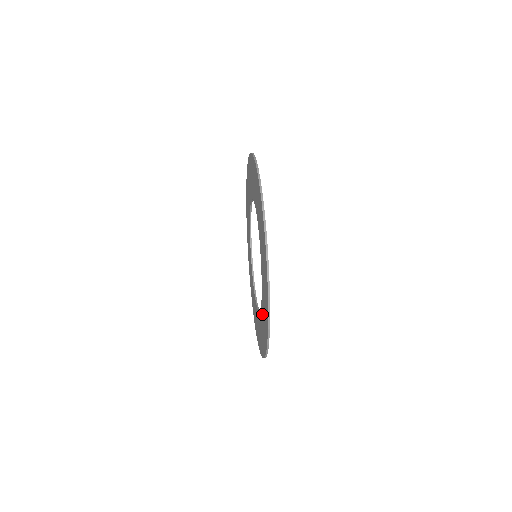
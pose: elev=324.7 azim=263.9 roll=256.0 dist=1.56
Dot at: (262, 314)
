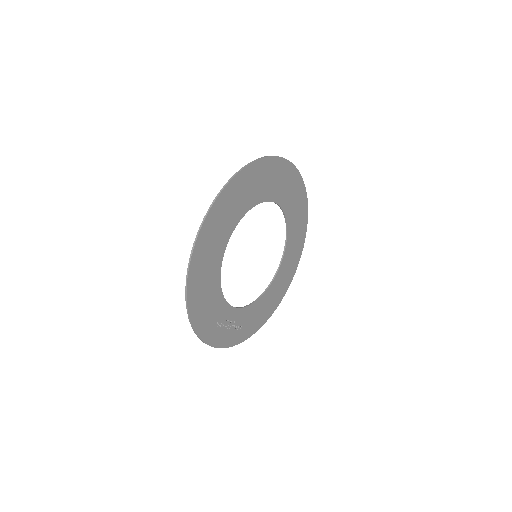
Dot at: (233, 317)
